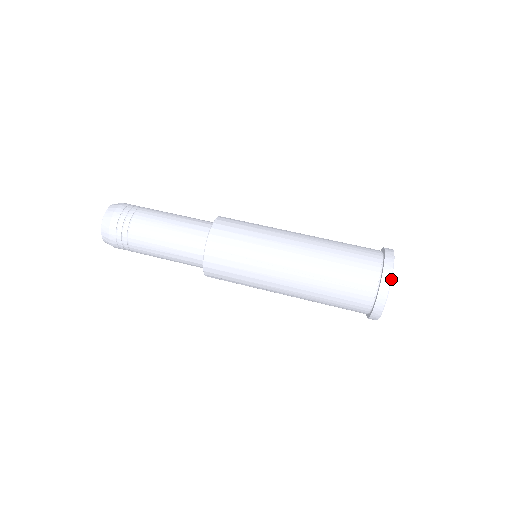
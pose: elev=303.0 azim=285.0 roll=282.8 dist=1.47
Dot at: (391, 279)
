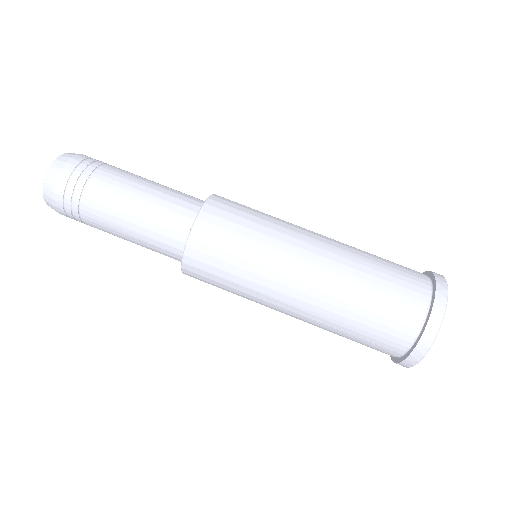
Dot at: (427, 351)
